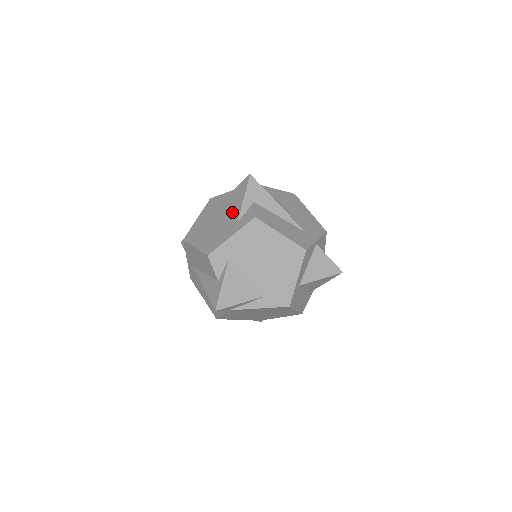
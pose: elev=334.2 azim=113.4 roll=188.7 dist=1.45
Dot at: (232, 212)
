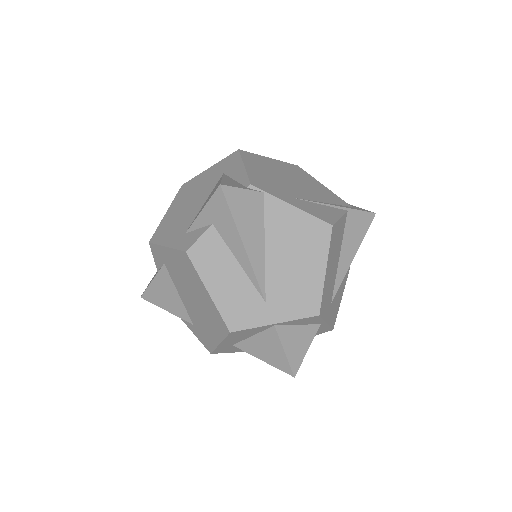
Dot at: (200, 210)
